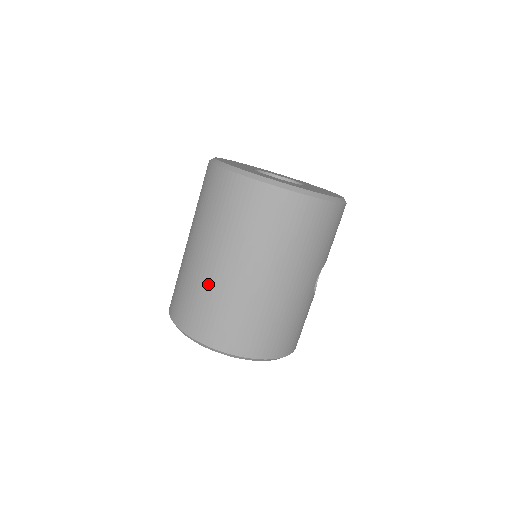
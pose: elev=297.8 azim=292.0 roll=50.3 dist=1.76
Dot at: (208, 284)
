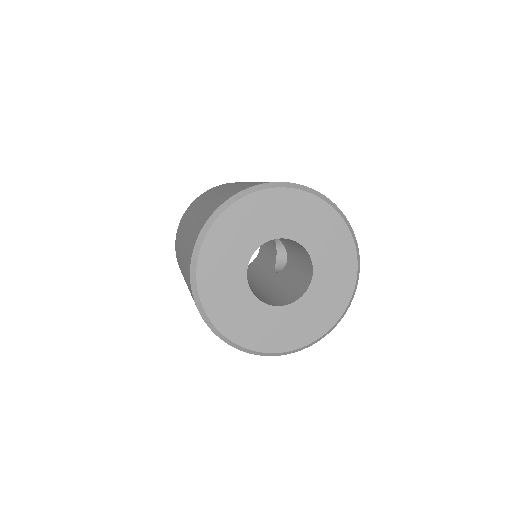
Dot at: (236, 186)
